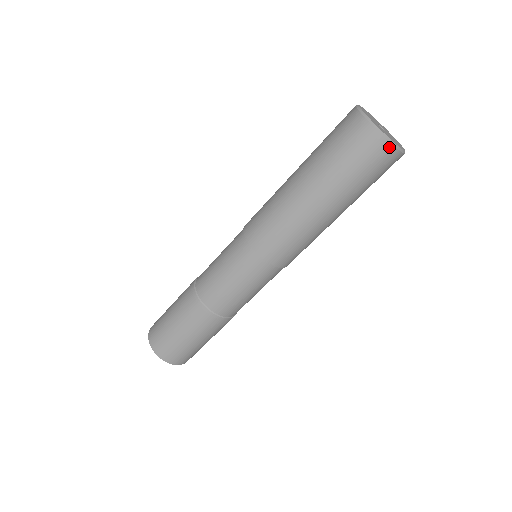
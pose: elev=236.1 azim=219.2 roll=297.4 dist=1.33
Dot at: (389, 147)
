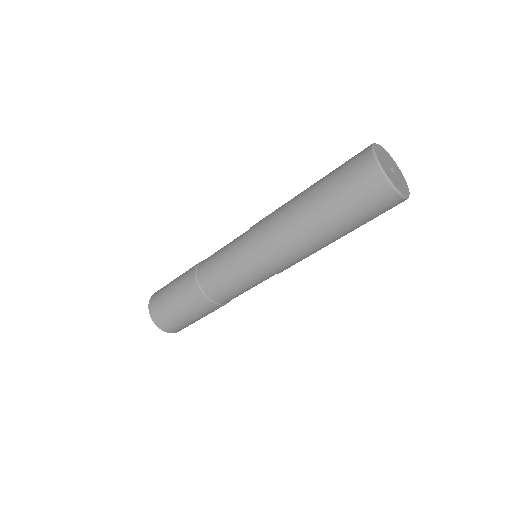
Dot at: occluded
